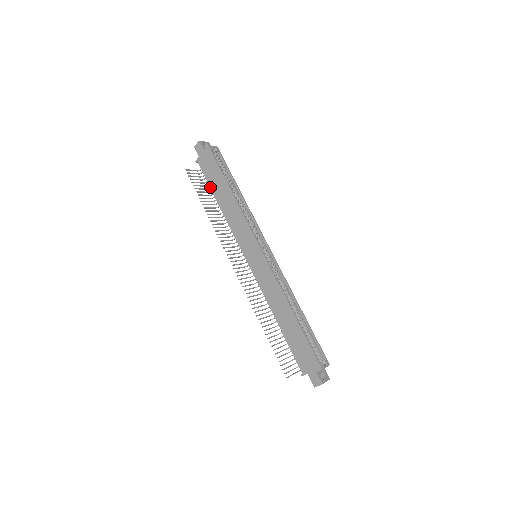
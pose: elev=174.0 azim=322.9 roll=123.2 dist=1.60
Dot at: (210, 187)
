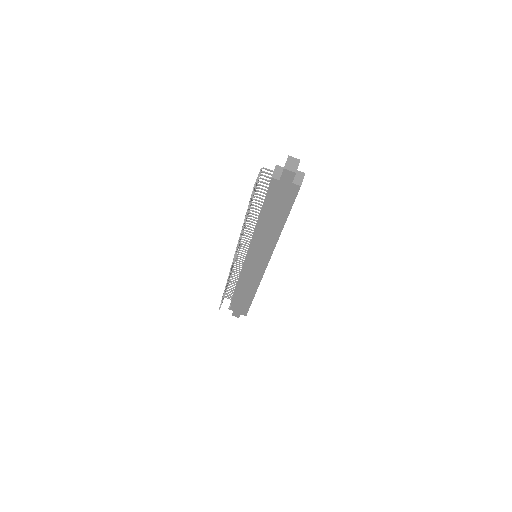
Dot at: (265, 206)
